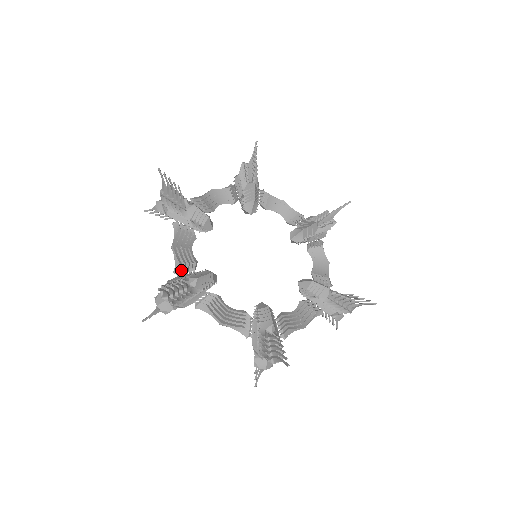
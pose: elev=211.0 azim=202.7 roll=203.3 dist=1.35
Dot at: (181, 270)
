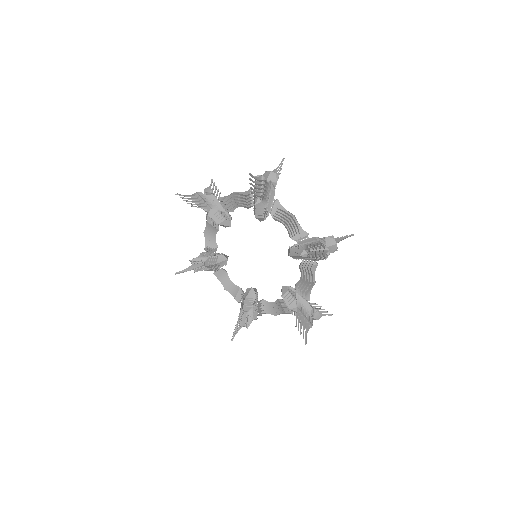
Dot at: (238, 300)
